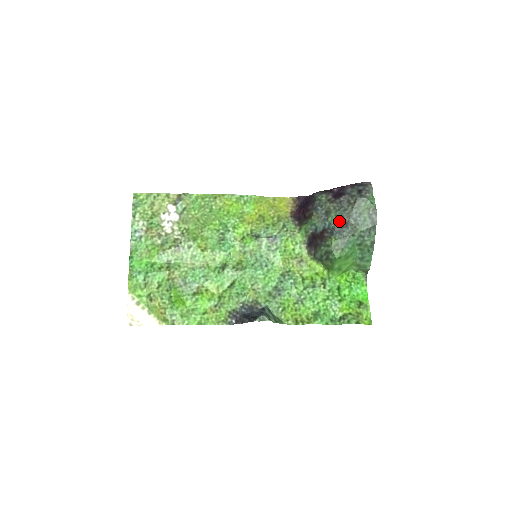
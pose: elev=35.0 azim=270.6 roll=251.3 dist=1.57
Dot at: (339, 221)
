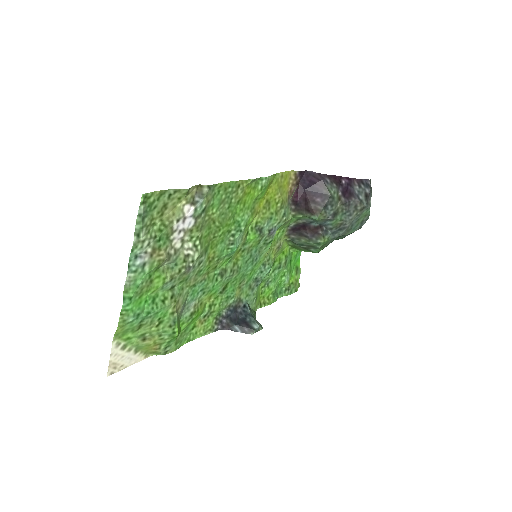
Dot at: (340, 224)
